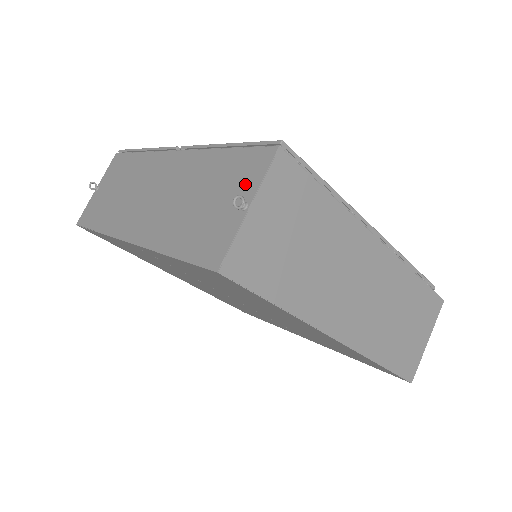
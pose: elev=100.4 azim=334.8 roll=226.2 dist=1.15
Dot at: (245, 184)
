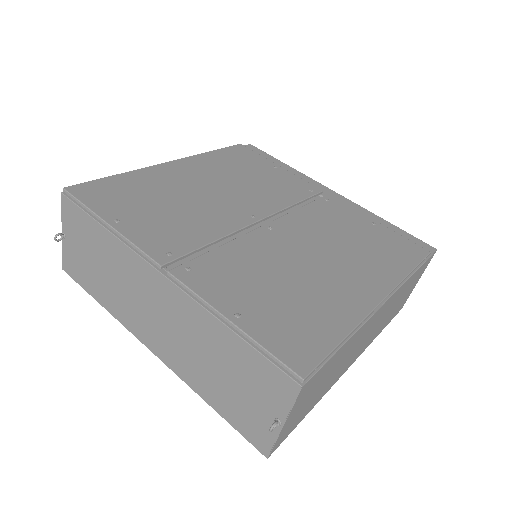
Dot at: (272, 399)
